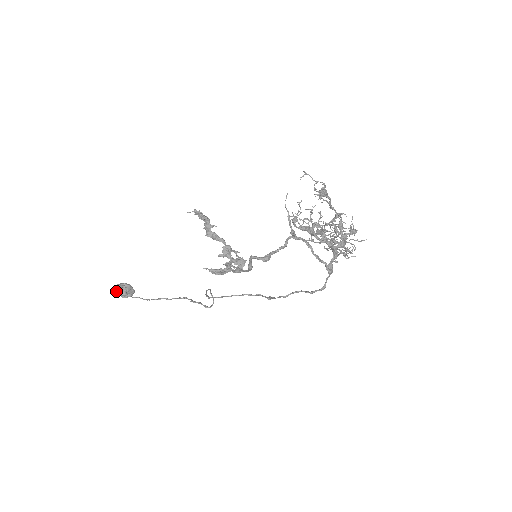
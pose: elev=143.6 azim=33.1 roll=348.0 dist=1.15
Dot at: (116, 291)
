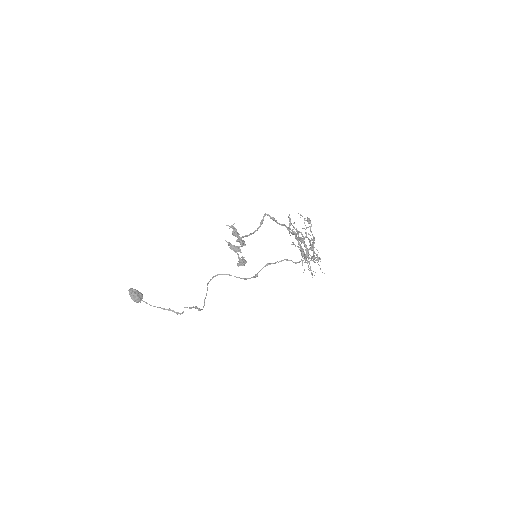
Dot at: (132, 290)
